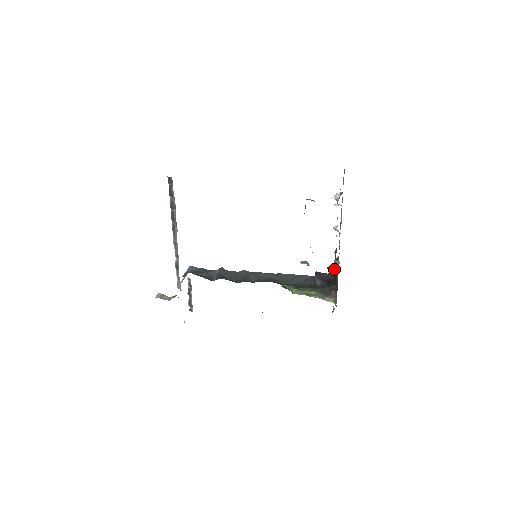
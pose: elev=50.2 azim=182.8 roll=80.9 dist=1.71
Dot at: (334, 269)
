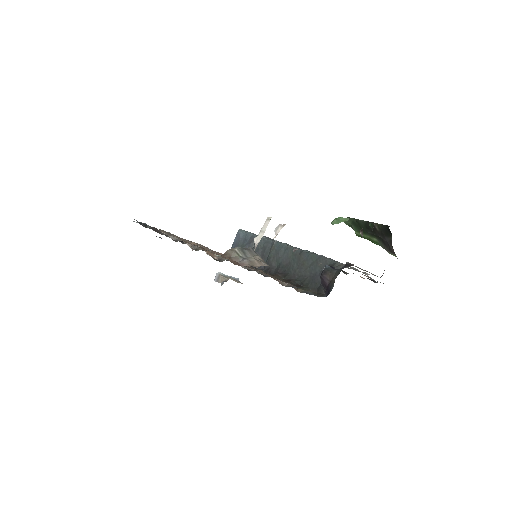
Dot at: occluded
